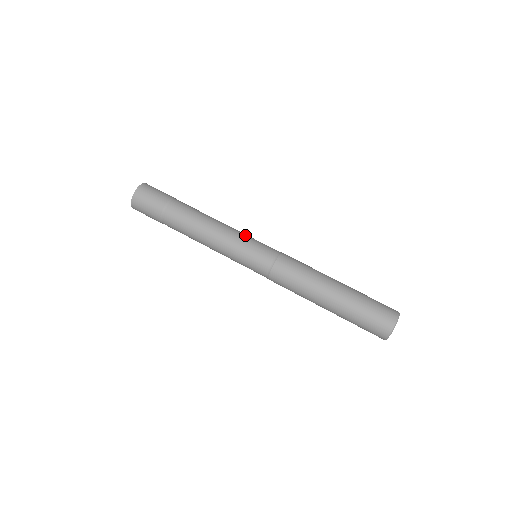
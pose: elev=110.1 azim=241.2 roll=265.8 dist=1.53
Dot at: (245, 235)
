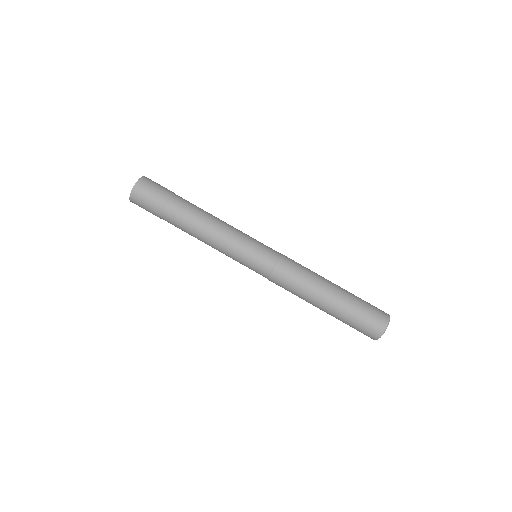
Dot at: (247, 235)
